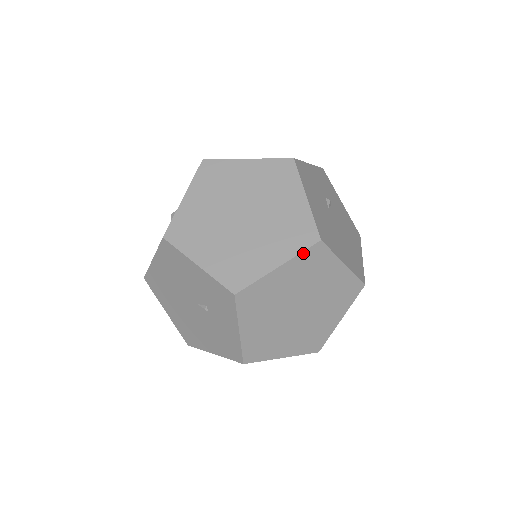
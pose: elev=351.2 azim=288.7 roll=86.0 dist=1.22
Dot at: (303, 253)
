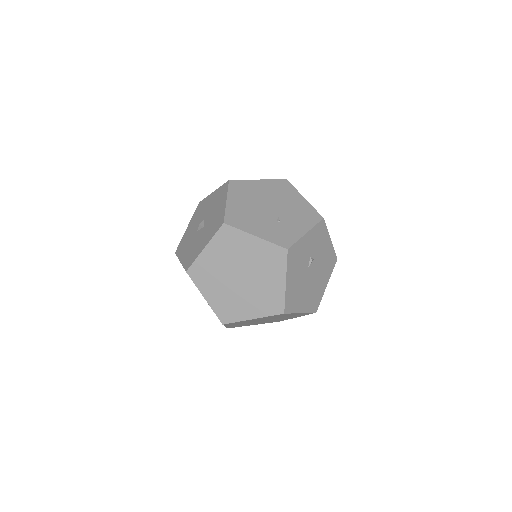
Dot at: (271, 316)
